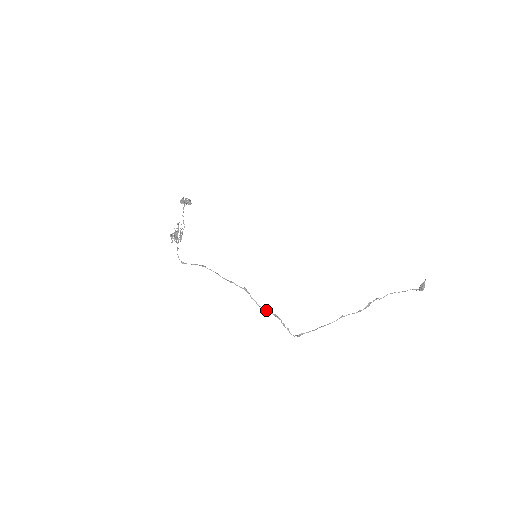
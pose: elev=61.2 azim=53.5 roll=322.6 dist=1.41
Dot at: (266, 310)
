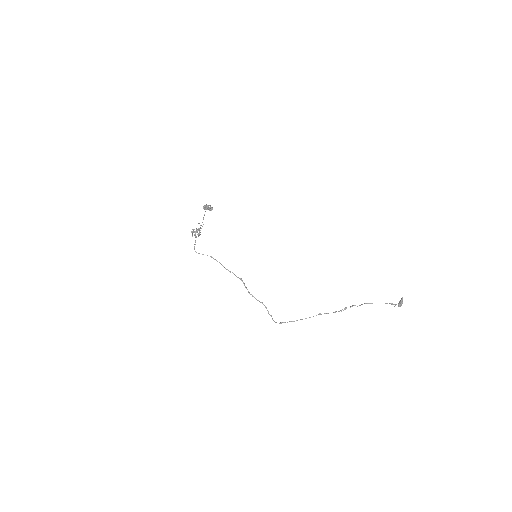
Dot at: (255, 298)
